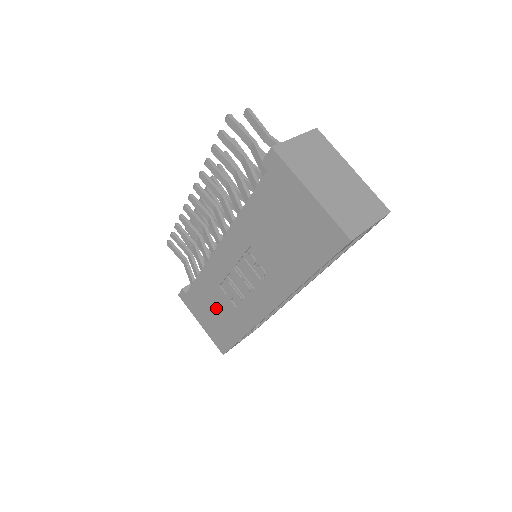
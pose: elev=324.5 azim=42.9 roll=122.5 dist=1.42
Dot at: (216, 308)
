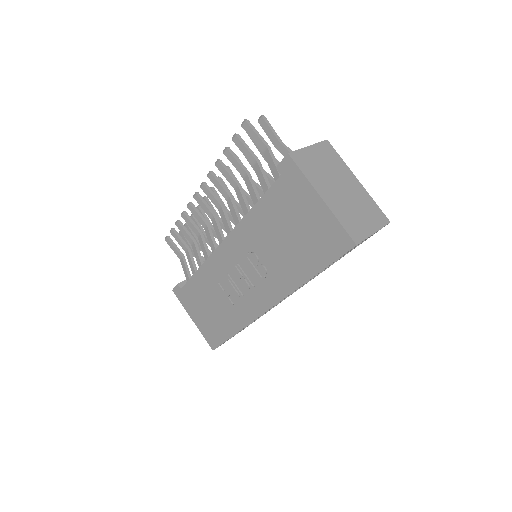
Dot at: (211, 304)
